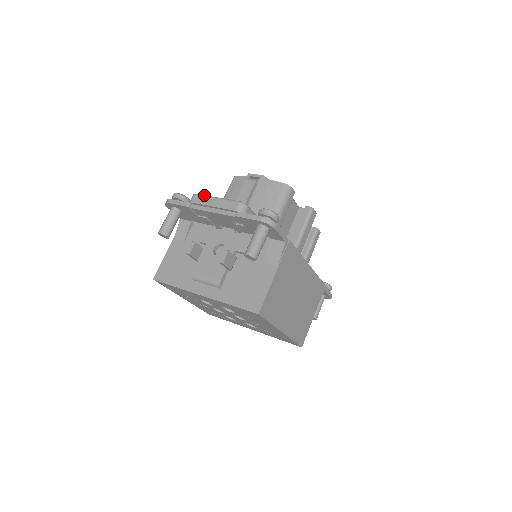
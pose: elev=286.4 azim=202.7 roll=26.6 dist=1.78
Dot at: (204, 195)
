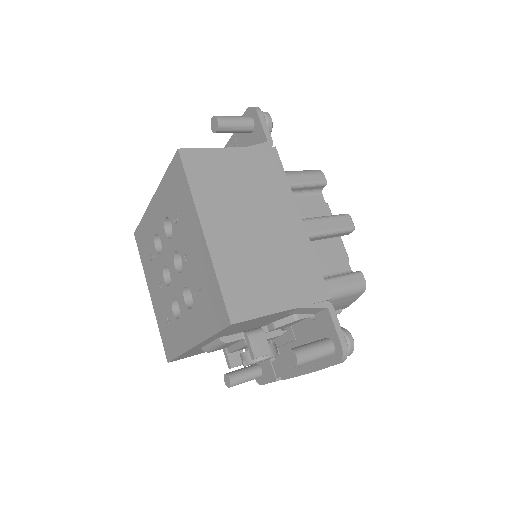
Dot at: occluded
